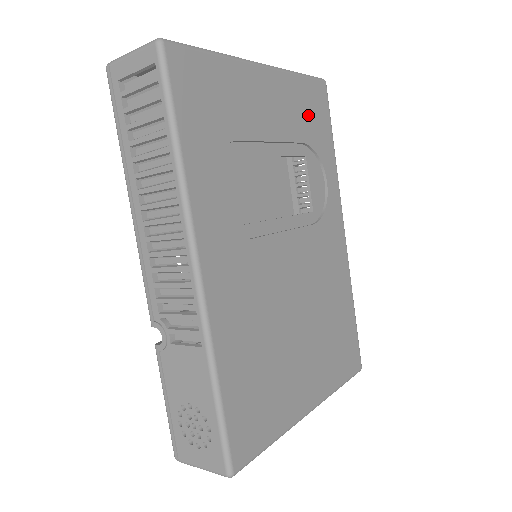
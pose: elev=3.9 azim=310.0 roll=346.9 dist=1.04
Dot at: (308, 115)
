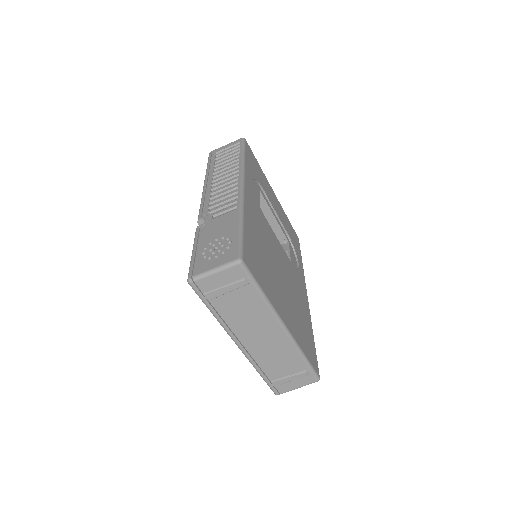
Dot at: (291, 232)
